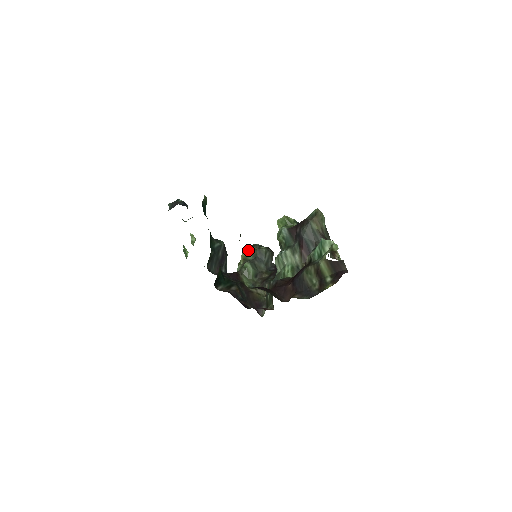
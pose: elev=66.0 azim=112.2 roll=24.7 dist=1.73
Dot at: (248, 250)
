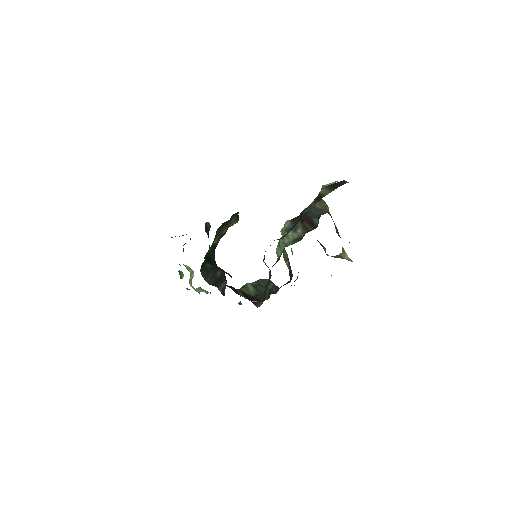
Dot at: occluded
